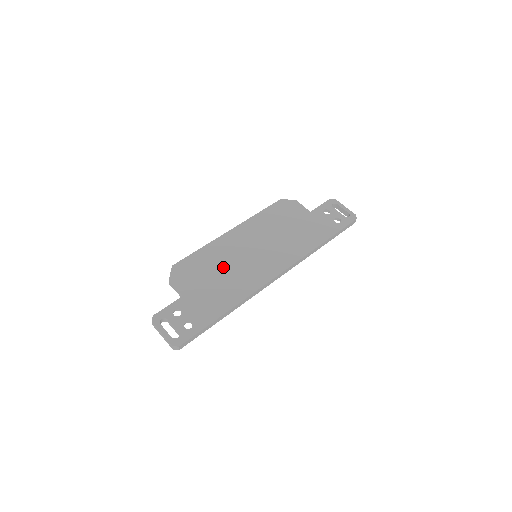
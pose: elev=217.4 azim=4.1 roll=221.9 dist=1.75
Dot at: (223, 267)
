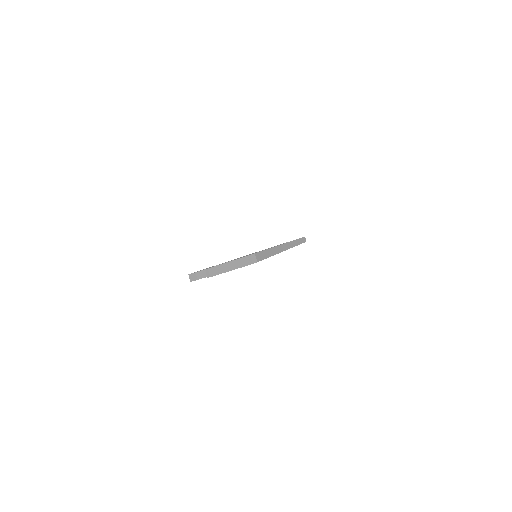
Dot at: occluded
